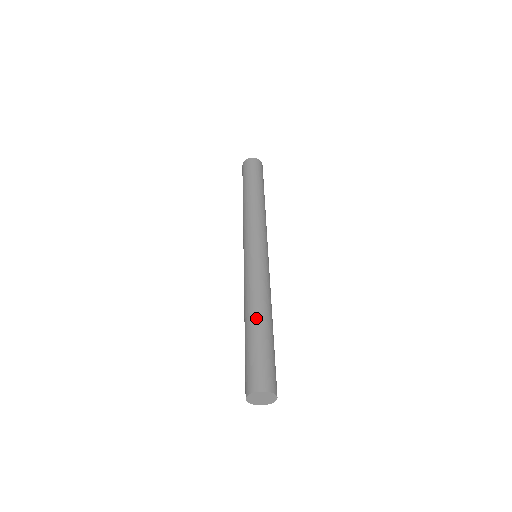
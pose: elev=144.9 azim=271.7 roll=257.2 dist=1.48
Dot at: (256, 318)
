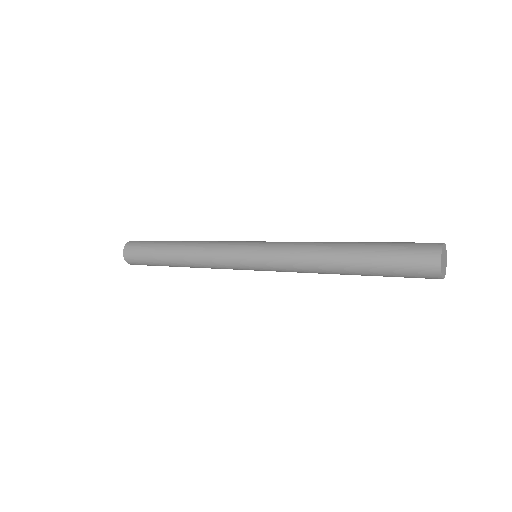
Dot at: (347, 244)
